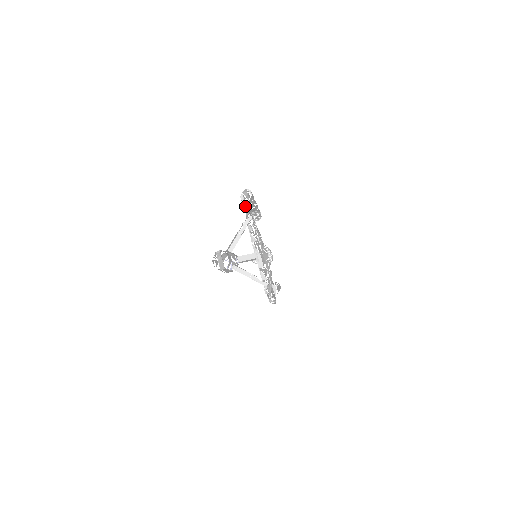
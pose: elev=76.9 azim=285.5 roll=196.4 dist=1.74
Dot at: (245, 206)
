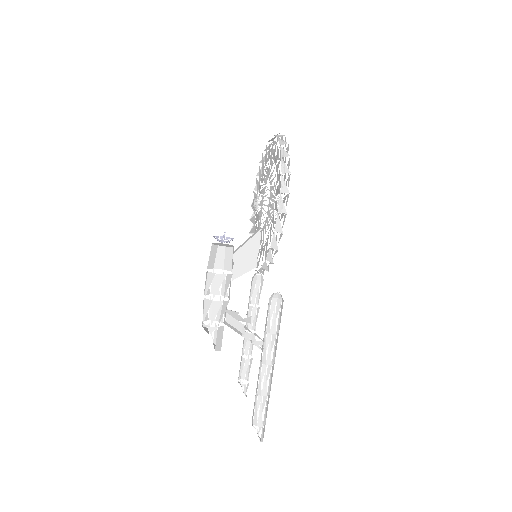
Dot at: occluded
